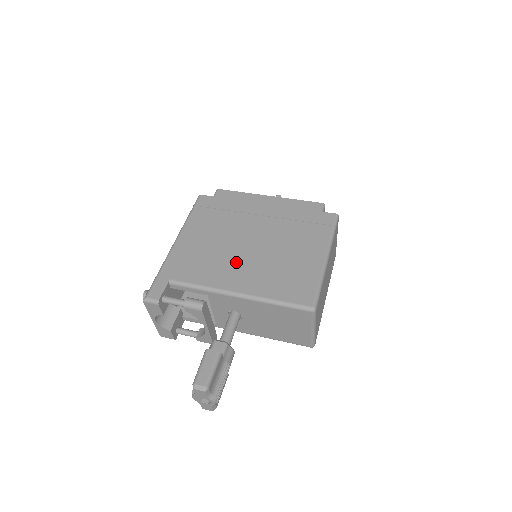
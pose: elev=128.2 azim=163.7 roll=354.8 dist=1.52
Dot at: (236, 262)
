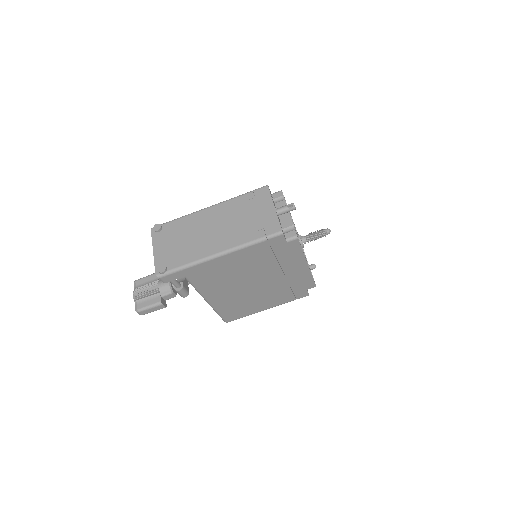
Dot at: (230, 289)
